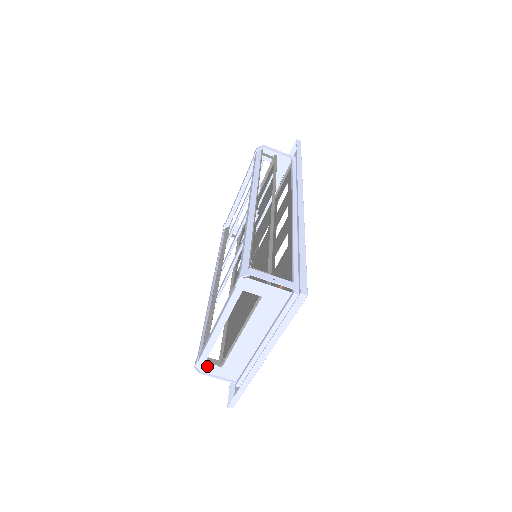
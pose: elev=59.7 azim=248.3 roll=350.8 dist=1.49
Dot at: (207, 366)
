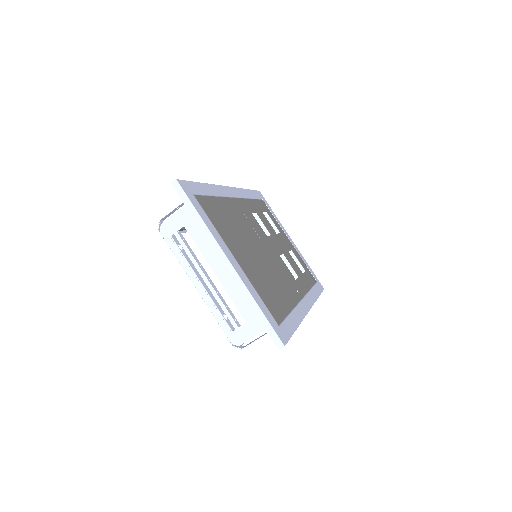
Dot at: (237, 334)
